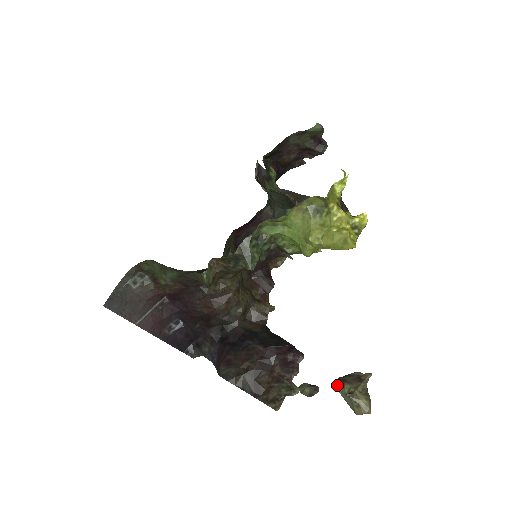
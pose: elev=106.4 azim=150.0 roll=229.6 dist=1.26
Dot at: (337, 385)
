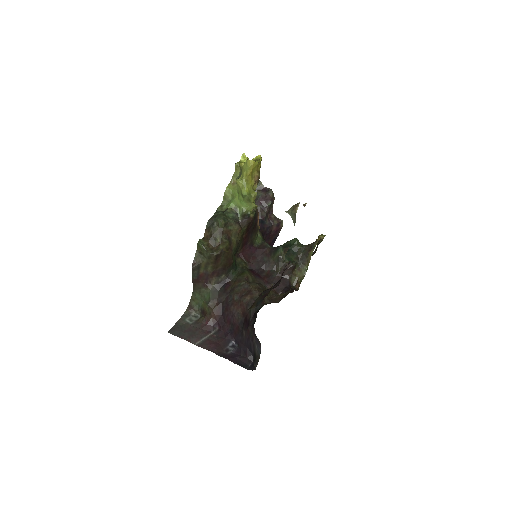
Dot at: occluded
